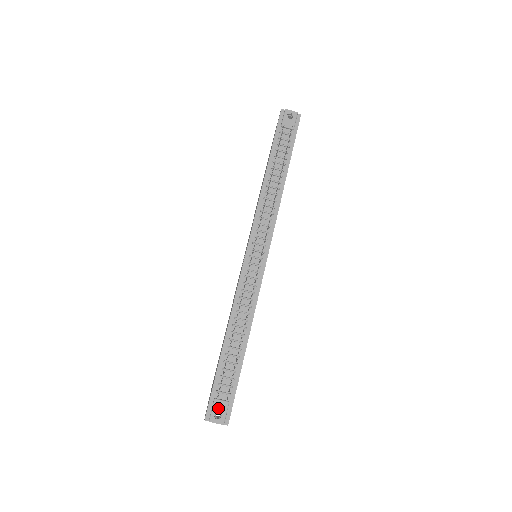
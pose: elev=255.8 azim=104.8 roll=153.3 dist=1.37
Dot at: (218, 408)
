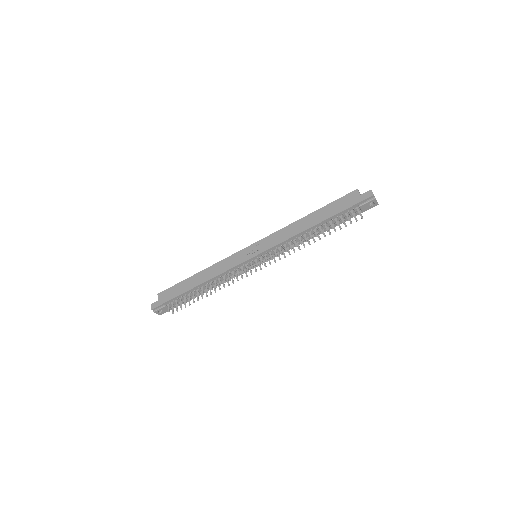
Dot at: (163, 309)
